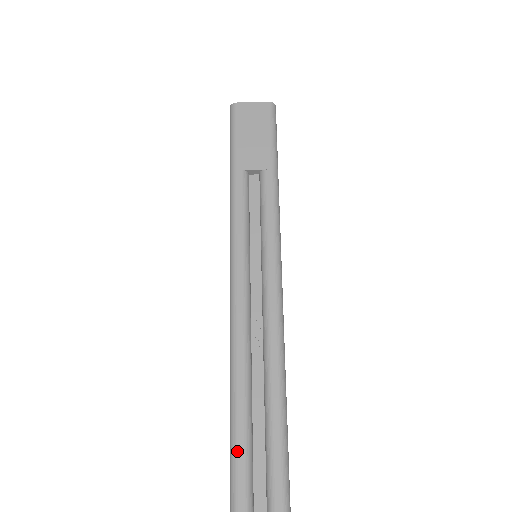
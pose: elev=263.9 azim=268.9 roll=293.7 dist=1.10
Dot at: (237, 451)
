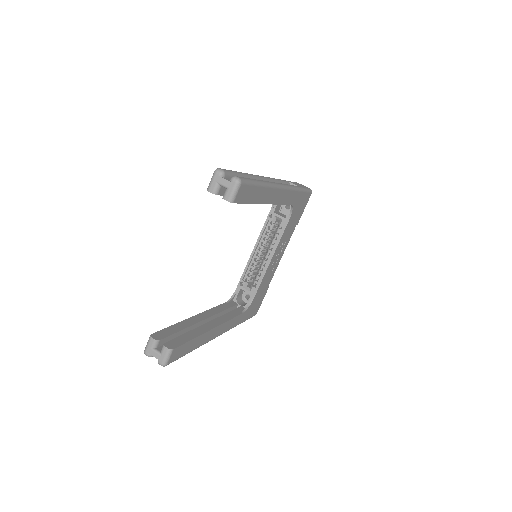
Dot at: (235, 171)
